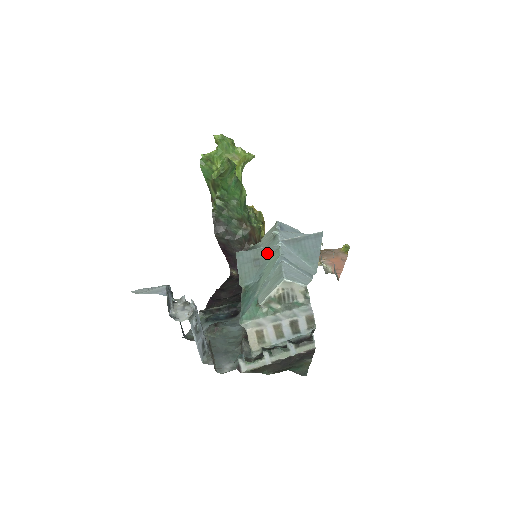
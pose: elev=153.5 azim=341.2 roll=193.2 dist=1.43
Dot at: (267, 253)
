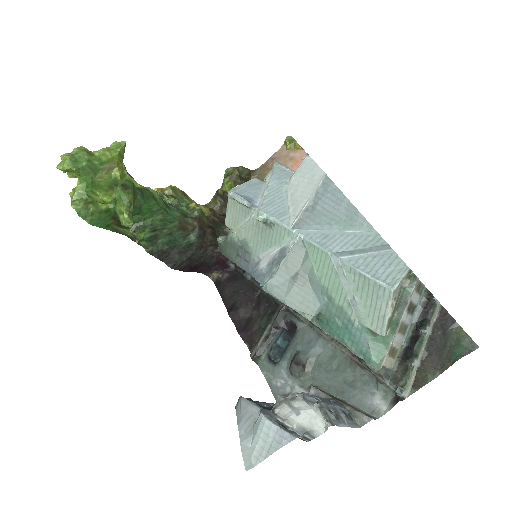
Dot at: (298, 258)
